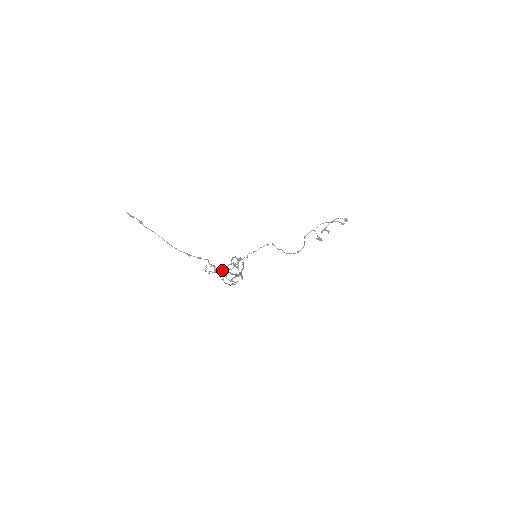
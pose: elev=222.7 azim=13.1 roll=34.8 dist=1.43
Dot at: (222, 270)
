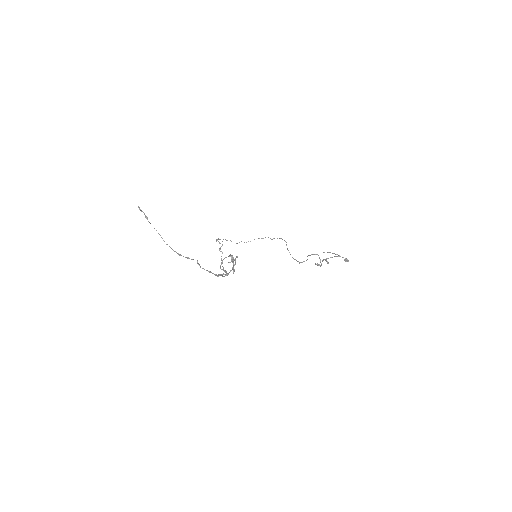
Dot at: occluded
